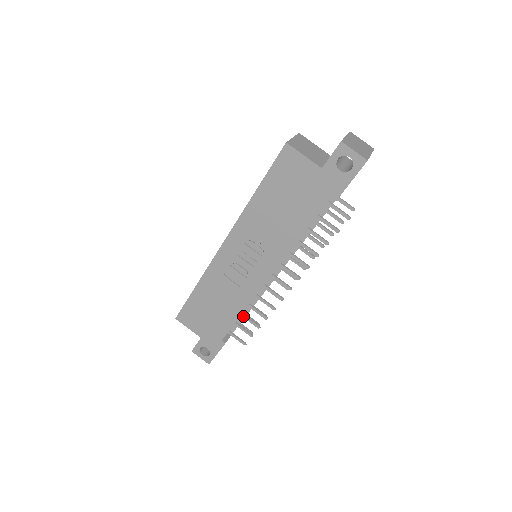
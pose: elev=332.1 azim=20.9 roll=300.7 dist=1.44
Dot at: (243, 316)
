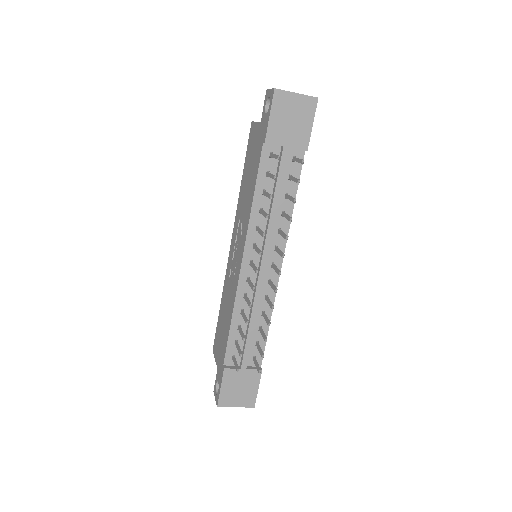
Dot at: (239, 329)
